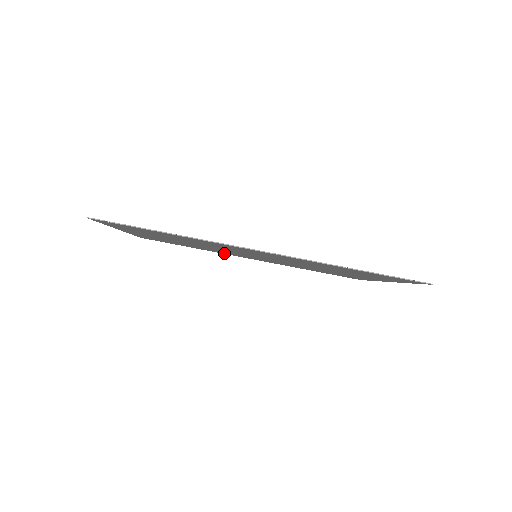
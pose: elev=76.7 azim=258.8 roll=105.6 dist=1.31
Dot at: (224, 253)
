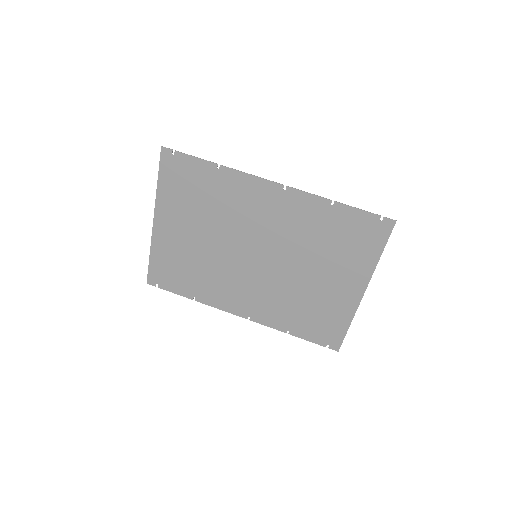
Dot at: (218, 300)
